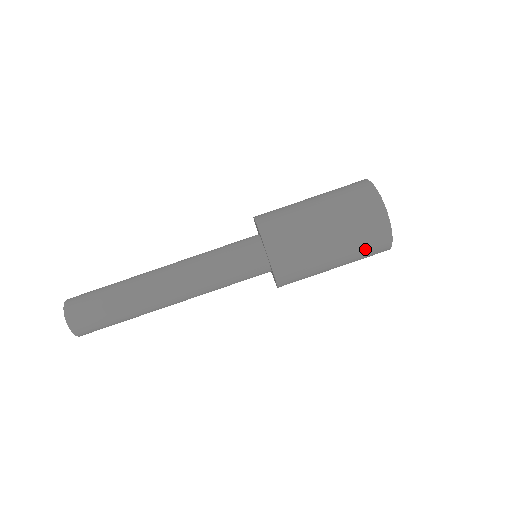
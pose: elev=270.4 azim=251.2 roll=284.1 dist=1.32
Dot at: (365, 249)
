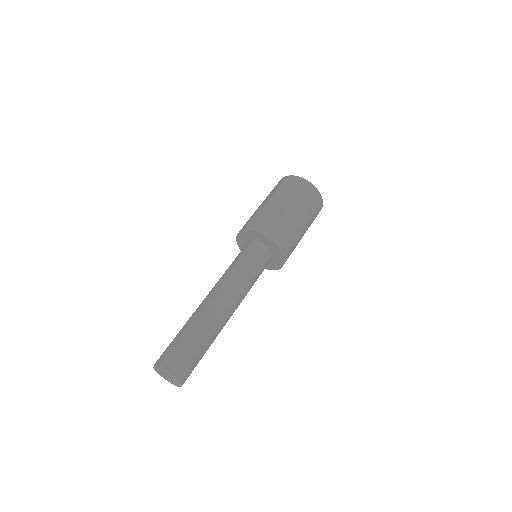
Dot at: (314, 212)
